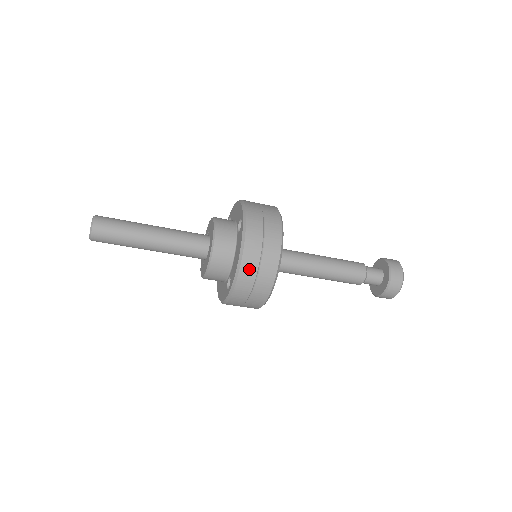
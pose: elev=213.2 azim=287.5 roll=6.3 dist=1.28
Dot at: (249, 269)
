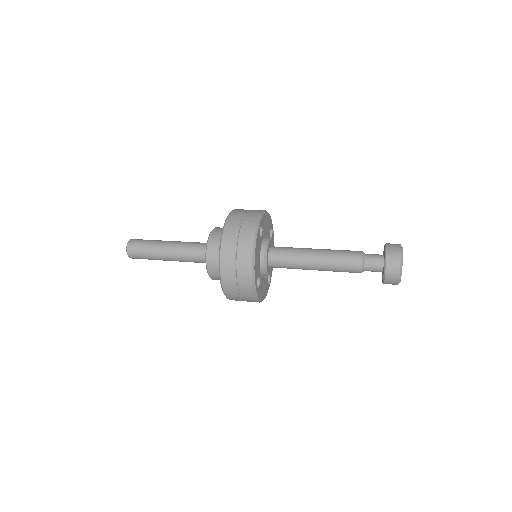
Dot at: (228, 264)
